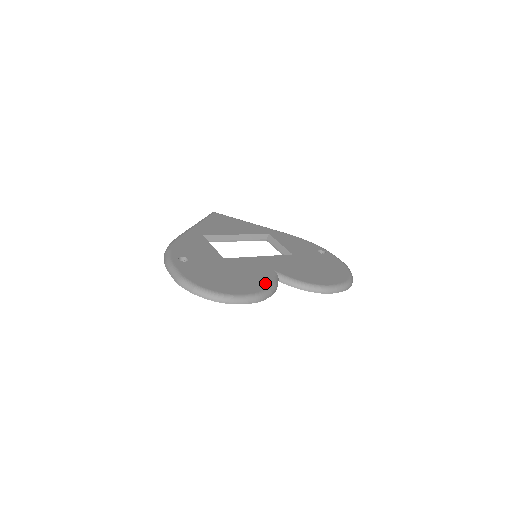
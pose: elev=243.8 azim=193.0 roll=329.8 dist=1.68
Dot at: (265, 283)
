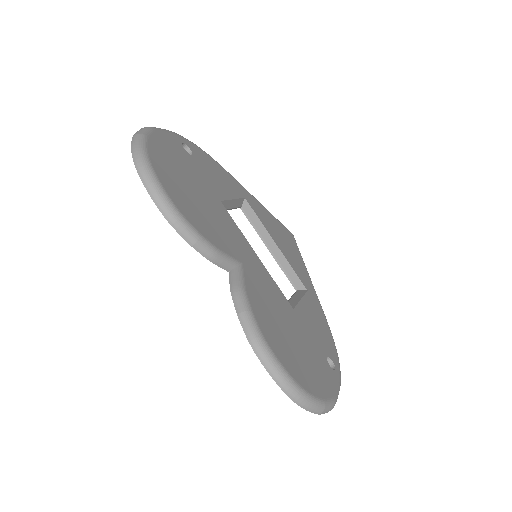
Dot at: (207, 234)
